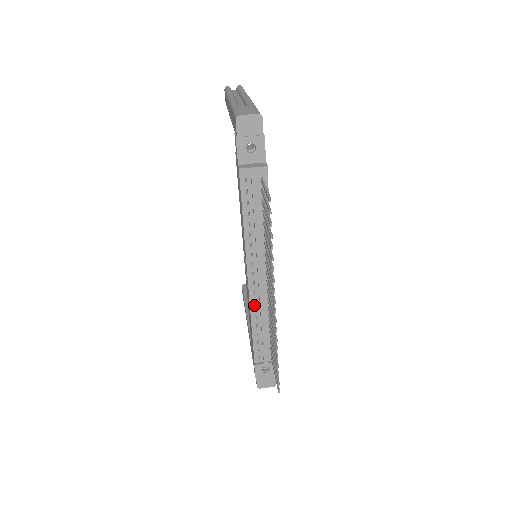
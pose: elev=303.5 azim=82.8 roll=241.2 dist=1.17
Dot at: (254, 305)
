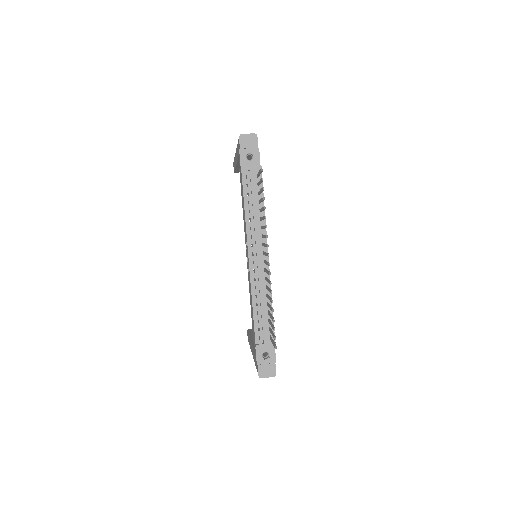
Dot at: (254, 284)
